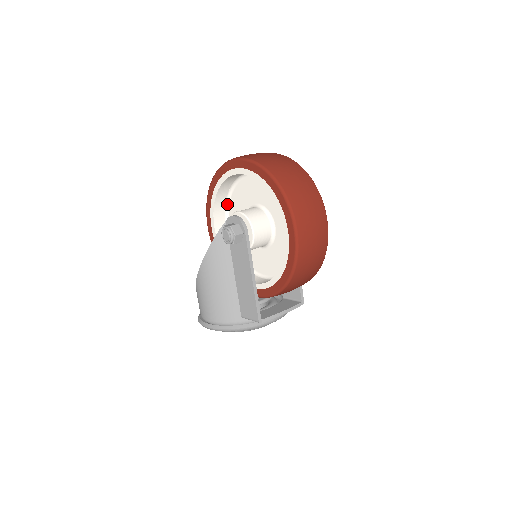
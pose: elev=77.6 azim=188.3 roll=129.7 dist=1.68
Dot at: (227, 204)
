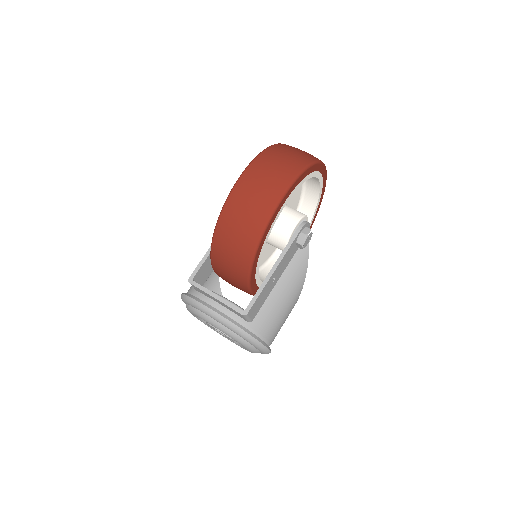
Dot at: occluded
